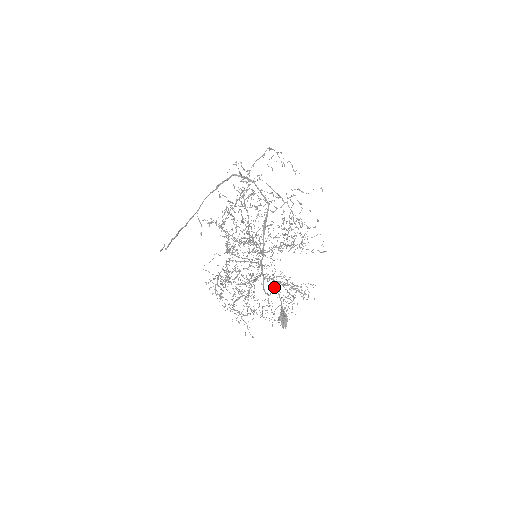
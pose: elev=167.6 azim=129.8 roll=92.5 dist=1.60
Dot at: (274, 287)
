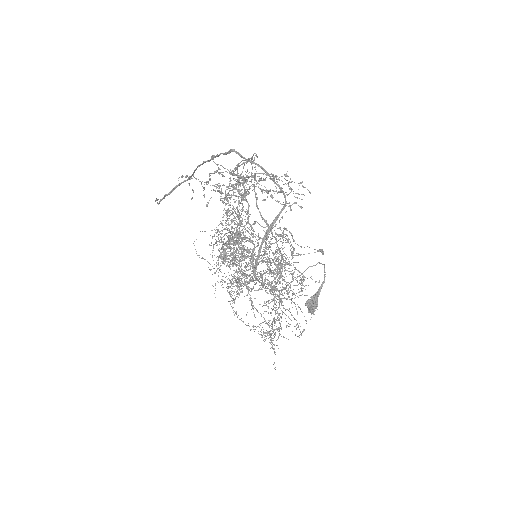
Dot at: occluded
